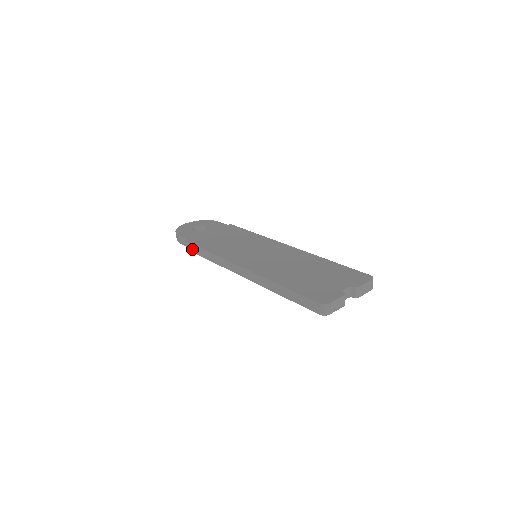
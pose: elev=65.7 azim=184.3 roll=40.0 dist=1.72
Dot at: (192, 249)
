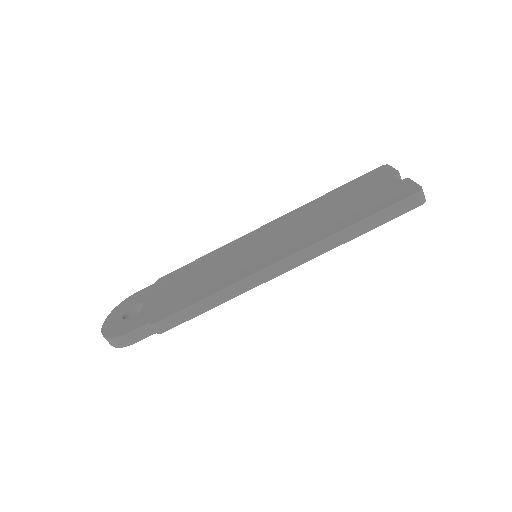
Dot at: (174, 322)
